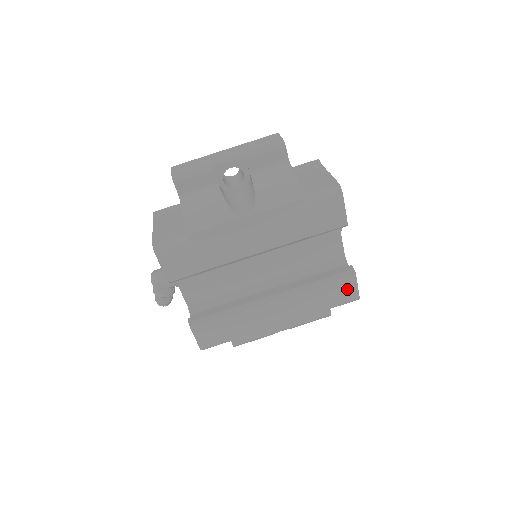
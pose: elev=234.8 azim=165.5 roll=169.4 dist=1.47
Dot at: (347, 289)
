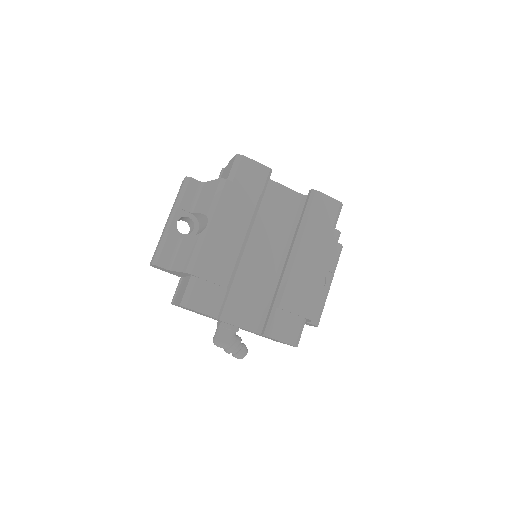
Dot at: (325, 205)
